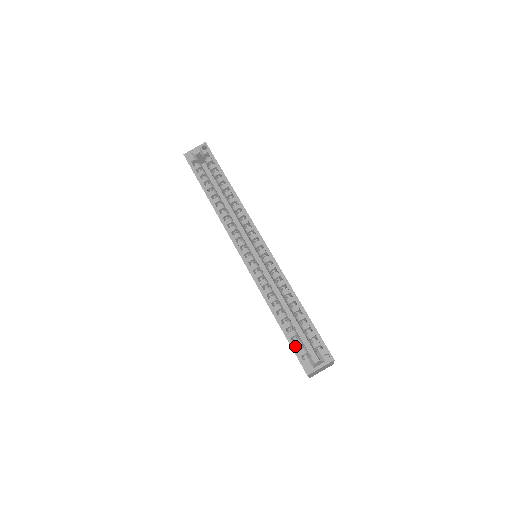
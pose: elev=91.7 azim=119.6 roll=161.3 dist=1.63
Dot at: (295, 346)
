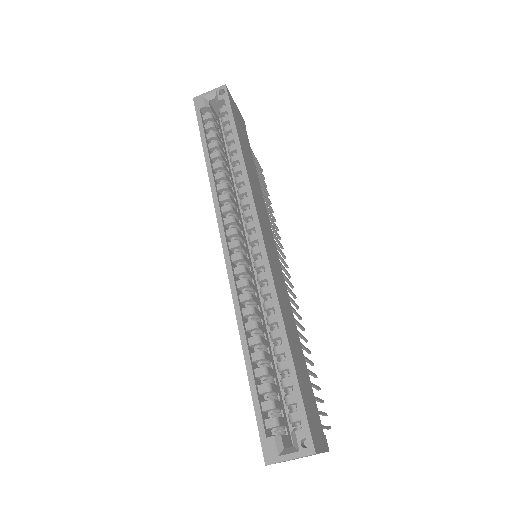
Dot at: (262, 409)
